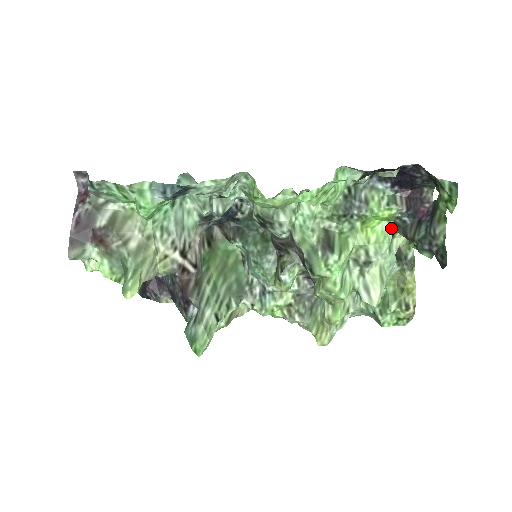
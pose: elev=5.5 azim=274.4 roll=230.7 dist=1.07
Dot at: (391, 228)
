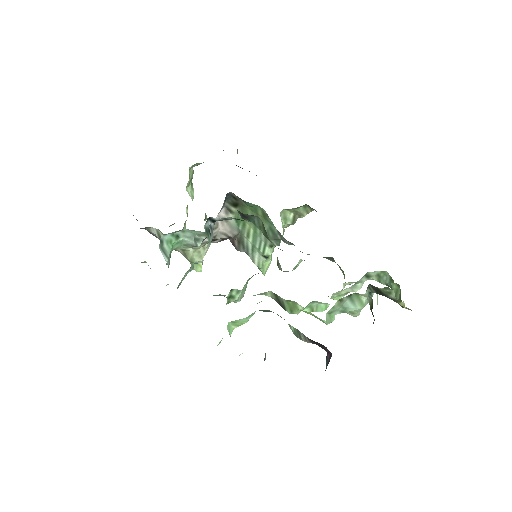
Dot at: occluded
